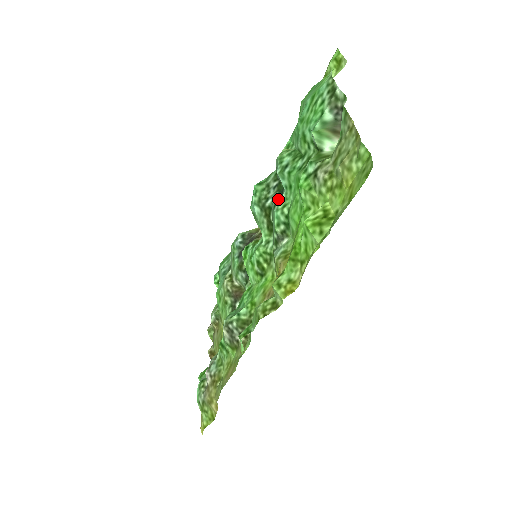
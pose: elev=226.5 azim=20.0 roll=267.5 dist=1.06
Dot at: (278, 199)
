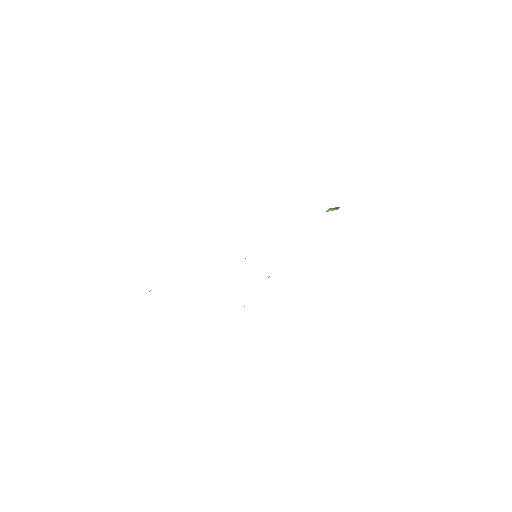
Dot at: occluded
